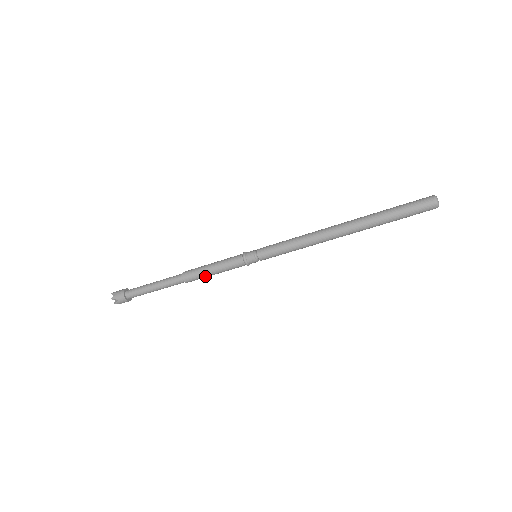
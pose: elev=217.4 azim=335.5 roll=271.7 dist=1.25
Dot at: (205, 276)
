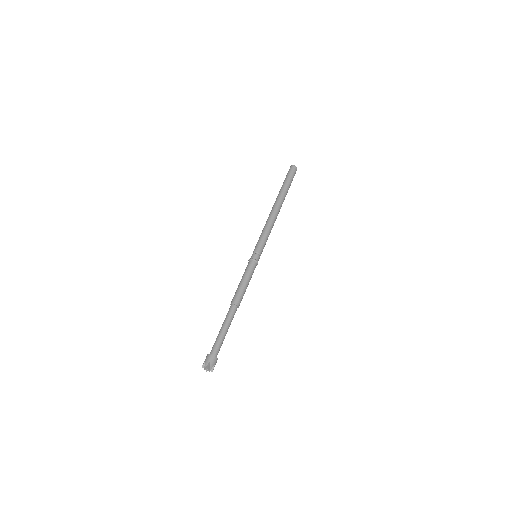
Dot at: (244, 290)
